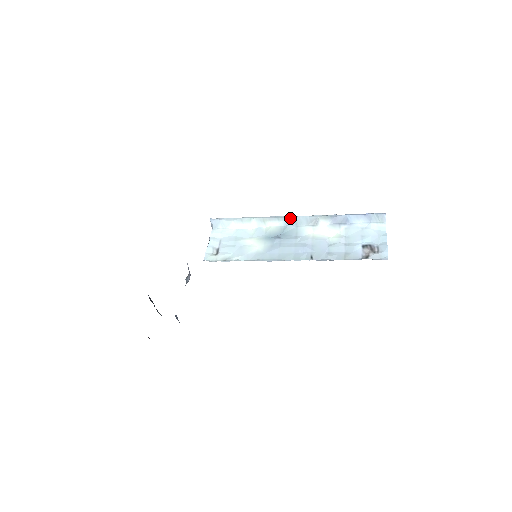
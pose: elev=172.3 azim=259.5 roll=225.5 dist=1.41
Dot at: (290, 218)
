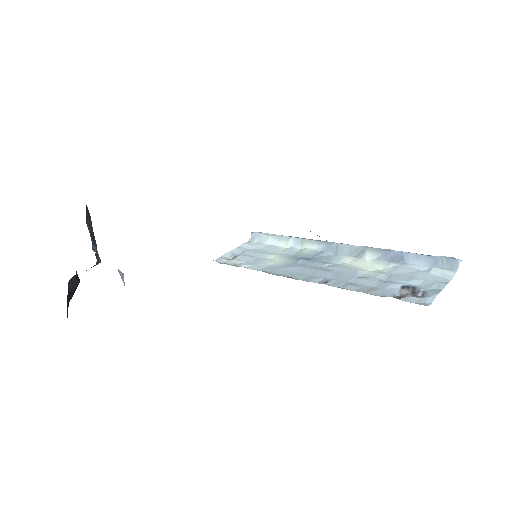
Dot at: (332, 244)
